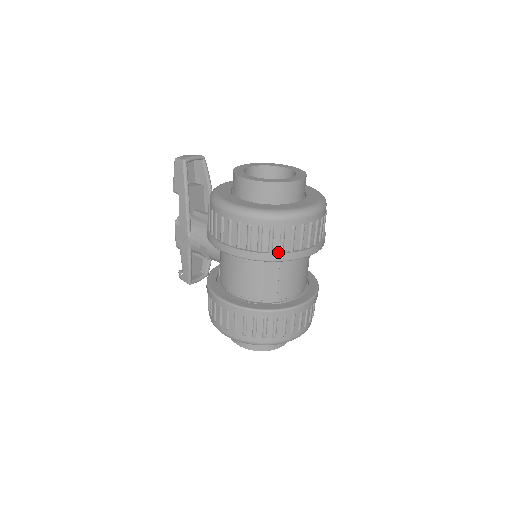
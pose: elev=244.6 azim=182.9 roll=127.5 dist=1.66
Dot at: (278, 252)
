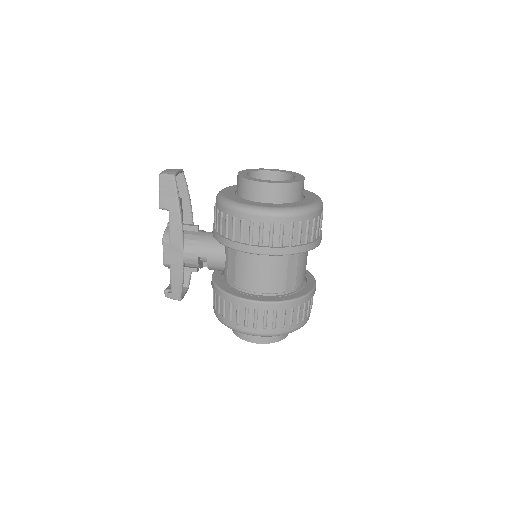
Dot at: (304, 244)
